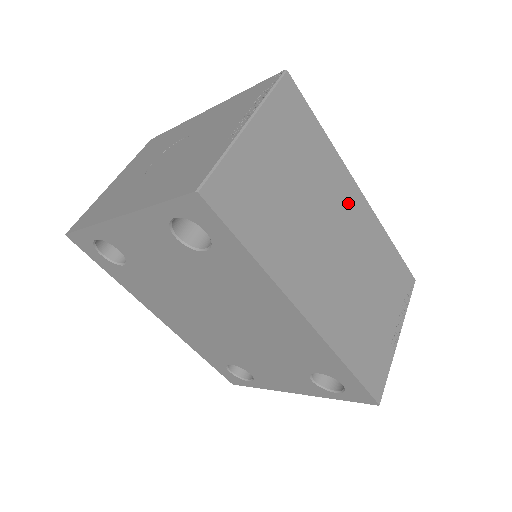
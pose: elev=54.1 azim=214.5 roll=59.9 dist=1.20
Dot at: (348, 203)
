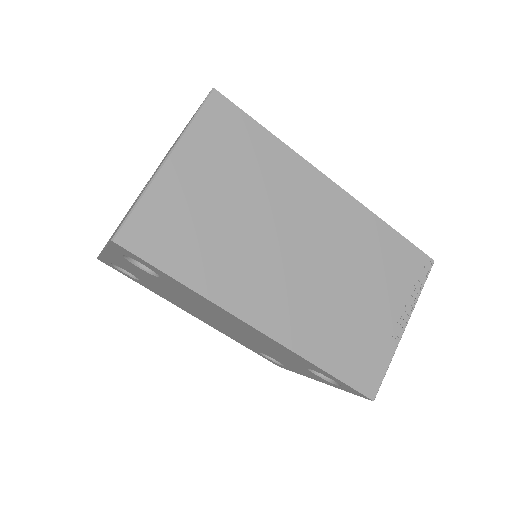
Dot at: (314, 201)
